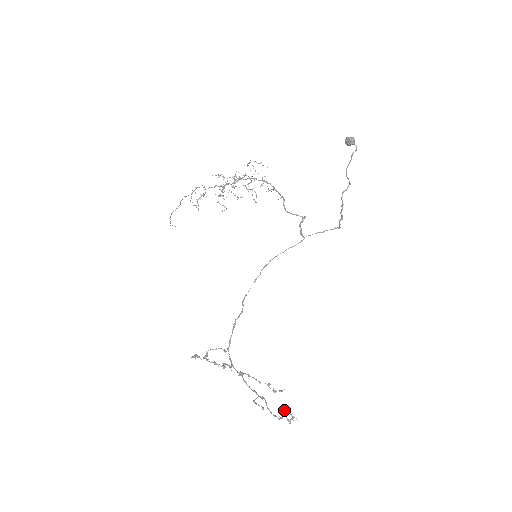
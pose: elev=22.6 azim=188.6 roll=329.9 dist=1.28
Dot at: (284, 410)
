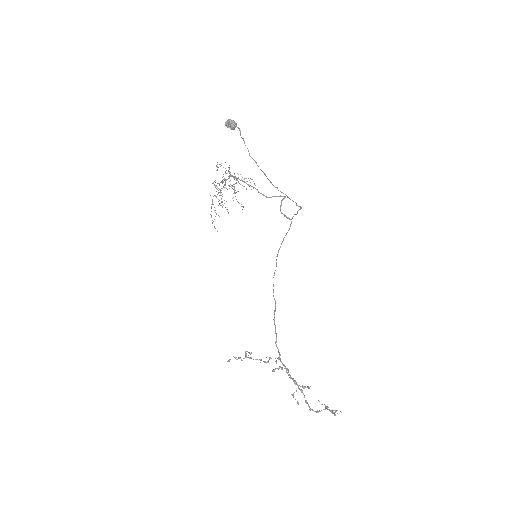
Dot at: (321, 404)
